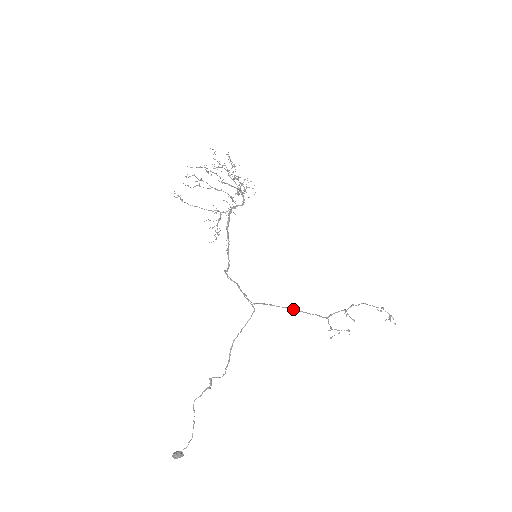
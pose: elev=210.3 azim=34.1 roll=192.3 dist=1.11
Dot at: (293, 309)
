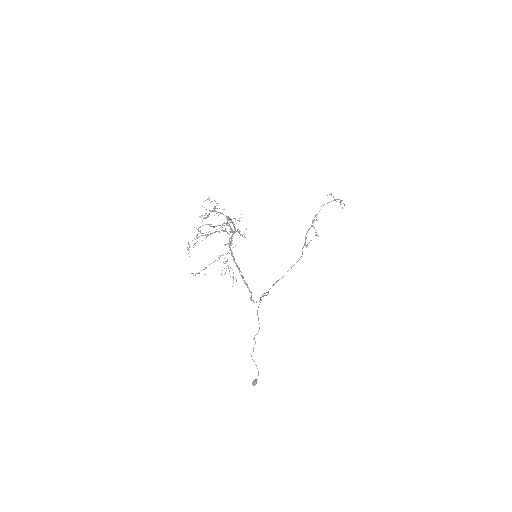
Dot at: occluded
